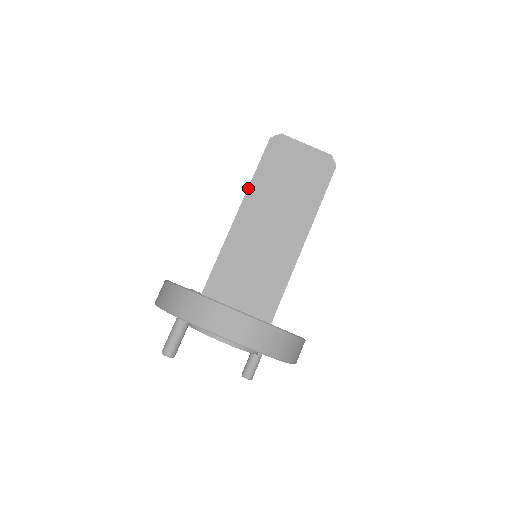
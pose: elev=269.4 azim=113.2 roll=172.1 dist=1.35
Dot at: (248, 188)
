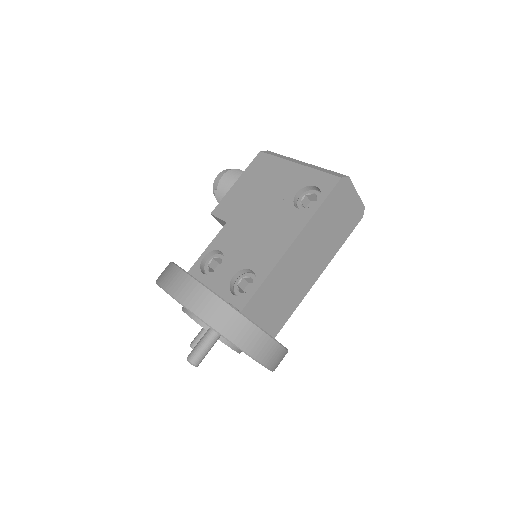
Dot at: (309, 221)
